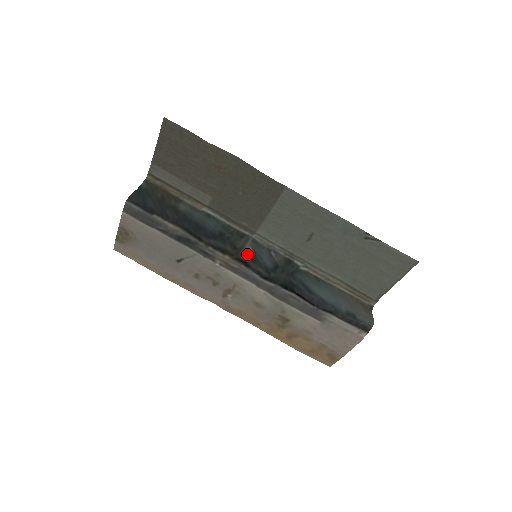
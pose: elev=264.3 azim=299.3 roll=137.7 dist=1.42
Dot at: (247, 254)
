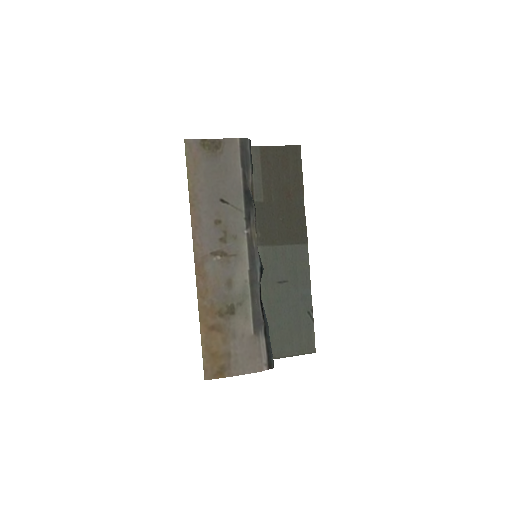
Dot at: occluded
